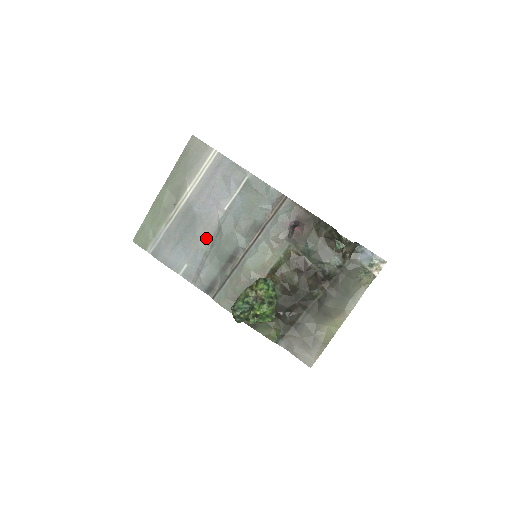
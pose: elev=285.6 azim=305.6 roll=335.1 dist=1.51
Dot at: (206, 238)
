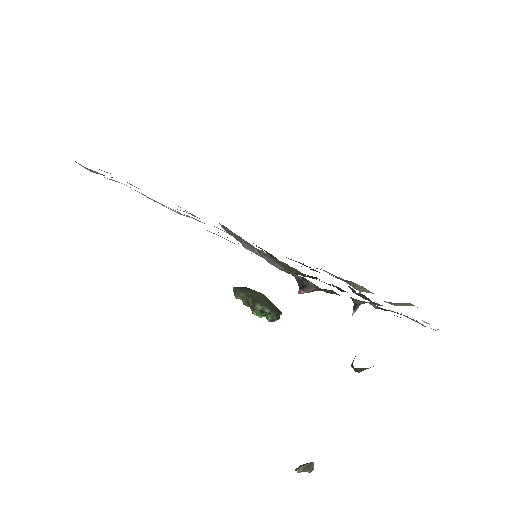
Dot at: occluded
